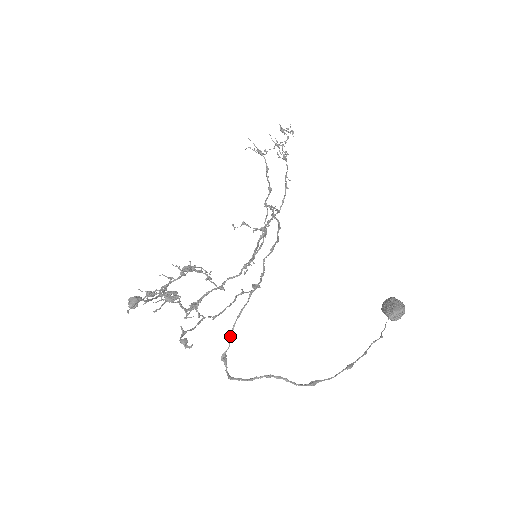
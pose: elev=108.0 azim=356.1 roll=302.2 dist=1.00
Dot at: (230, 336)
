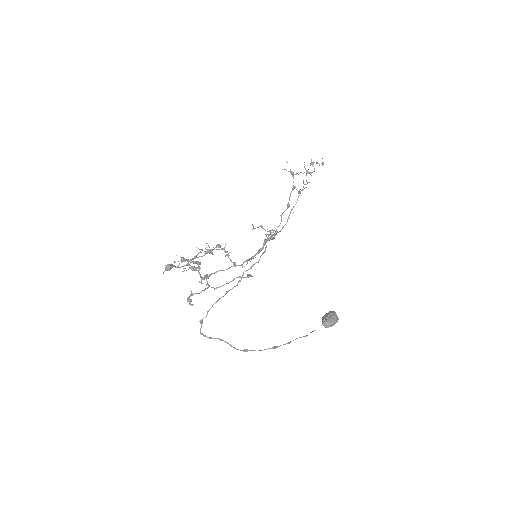
Dot at: occluded
